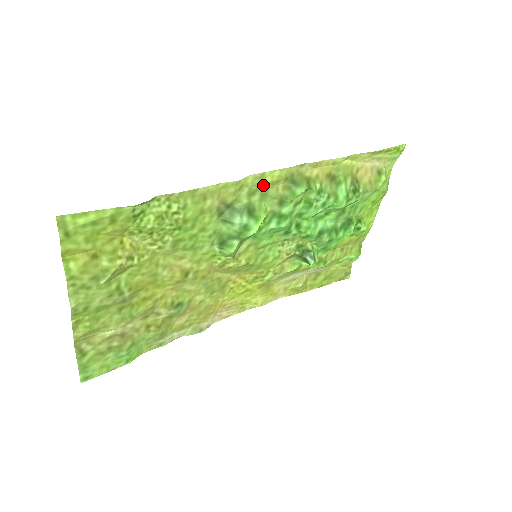
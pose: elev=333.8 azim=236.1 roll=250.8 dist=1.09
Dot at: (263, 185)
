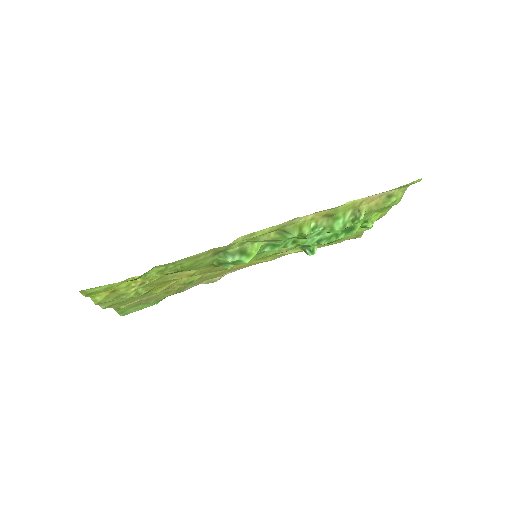
Dot at: (254, 237)
